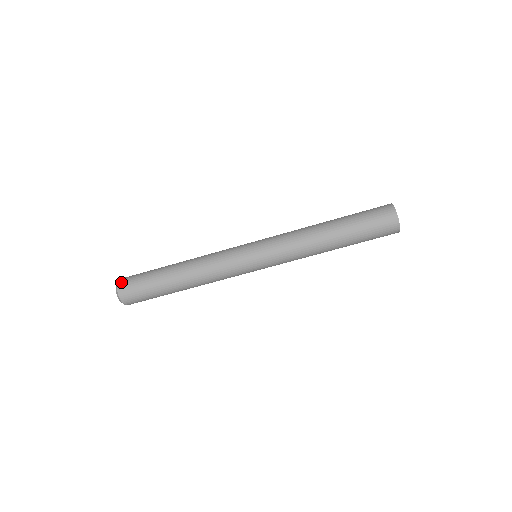
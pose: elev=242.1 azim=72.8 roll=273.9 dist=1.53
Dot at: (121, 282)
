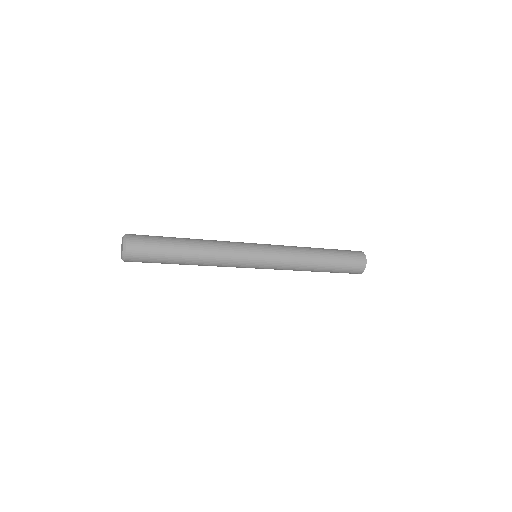
Dot at: (131, 242)
